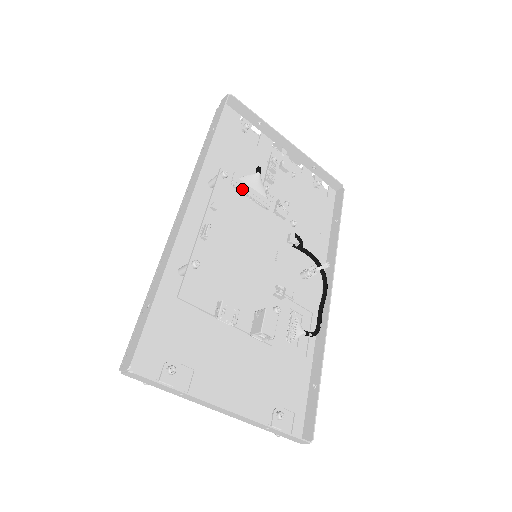
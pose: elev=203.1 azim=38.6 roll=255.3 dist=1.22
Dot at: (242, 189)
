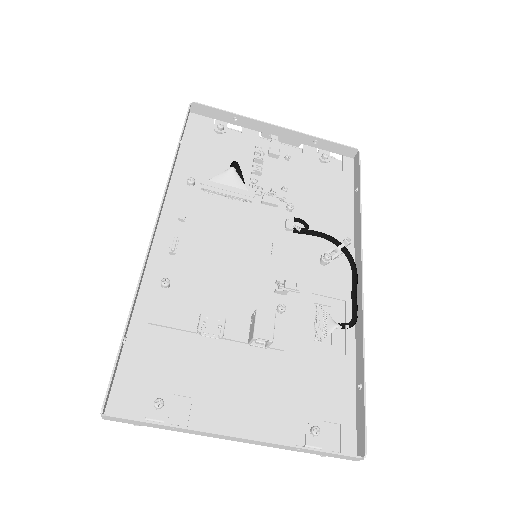
Dot at: (214, 190)
